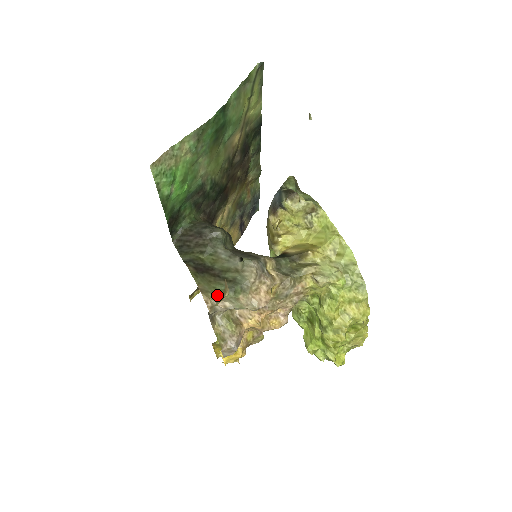
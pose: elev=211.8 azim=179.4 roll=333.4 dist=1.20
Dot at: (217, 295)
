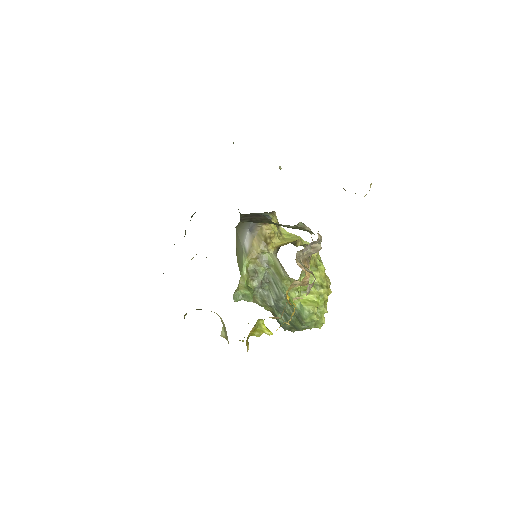
Dot at: (370, 185)
